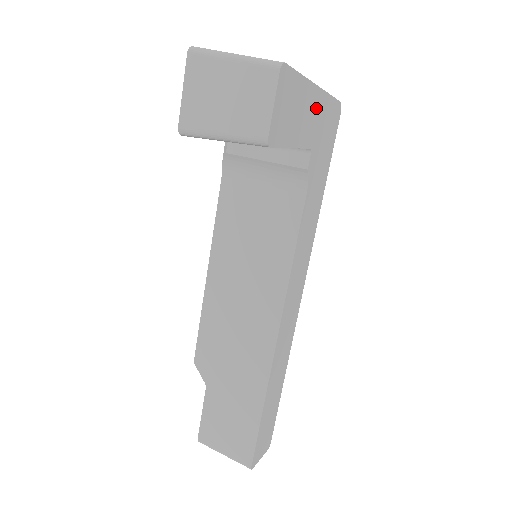
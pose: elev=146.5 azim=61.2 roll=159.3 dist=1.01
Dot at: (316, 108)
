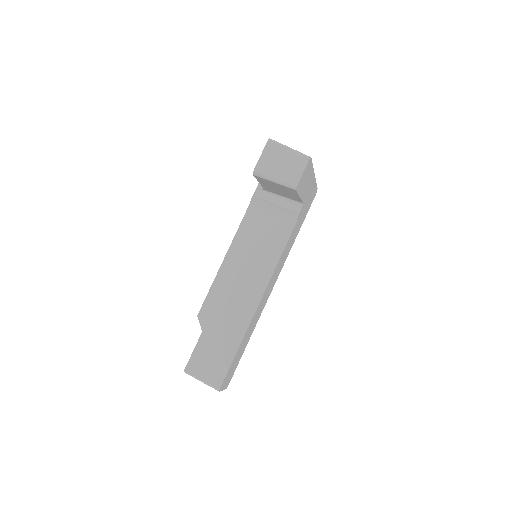
Dot at: (311, 185)
